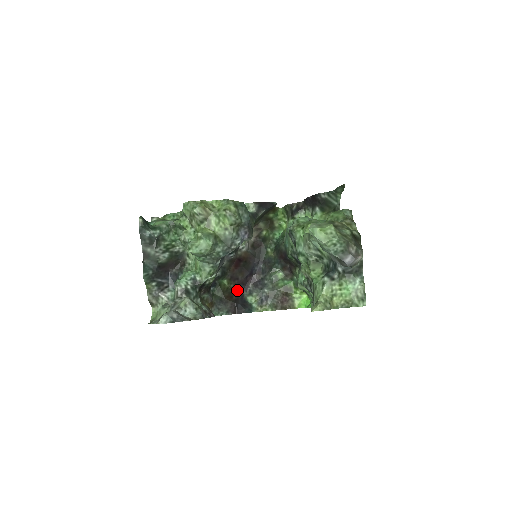
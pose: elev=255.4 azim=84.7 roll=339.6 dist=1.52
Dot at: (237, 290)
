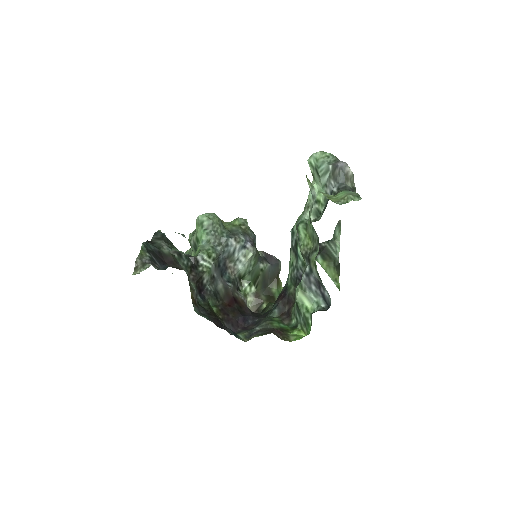
Dot at: (224, 325)
